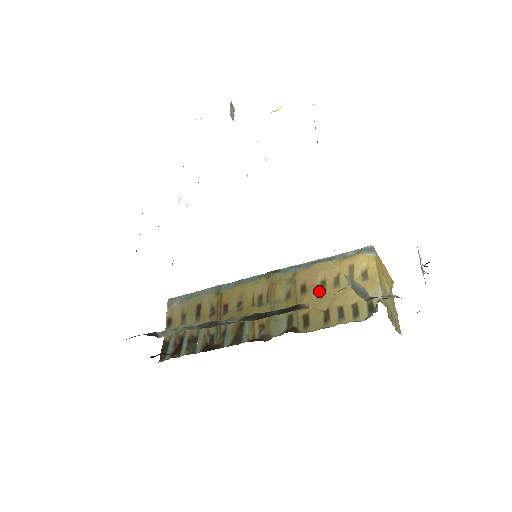
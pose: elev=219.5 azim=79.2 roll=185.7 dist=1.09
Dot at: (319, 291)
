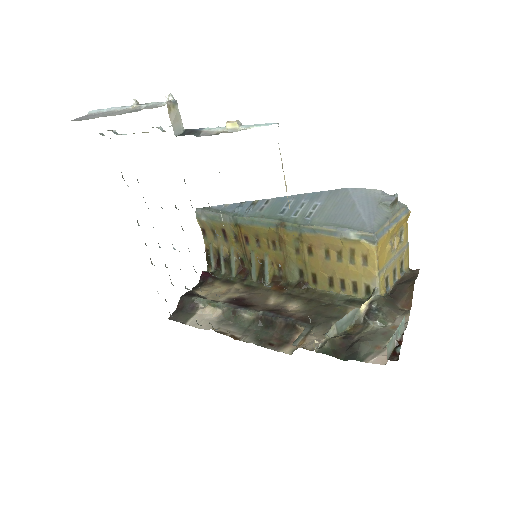
Dot at: (324, 259)
